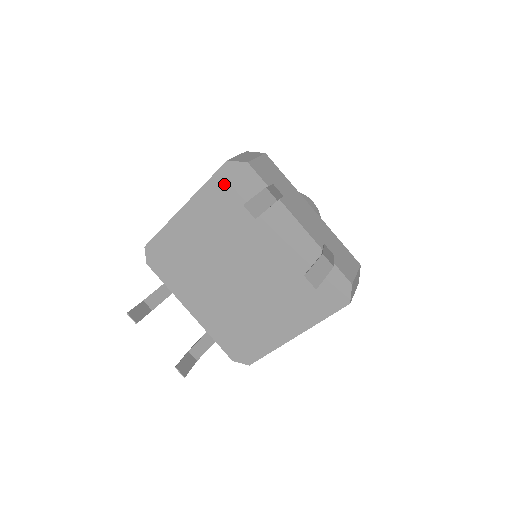
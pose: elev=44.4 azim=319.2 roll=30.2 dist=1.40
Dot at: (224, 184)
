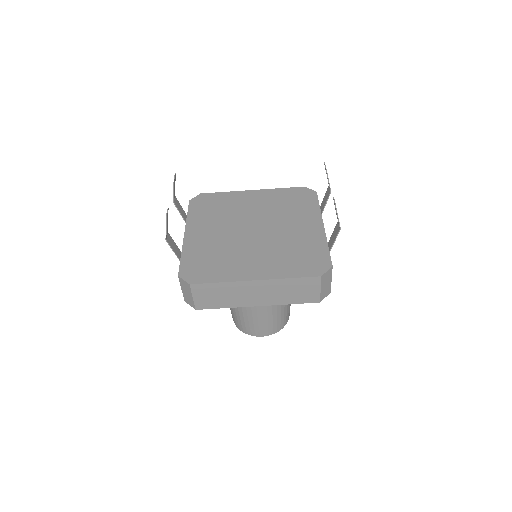
Dot at: (292, 193)
